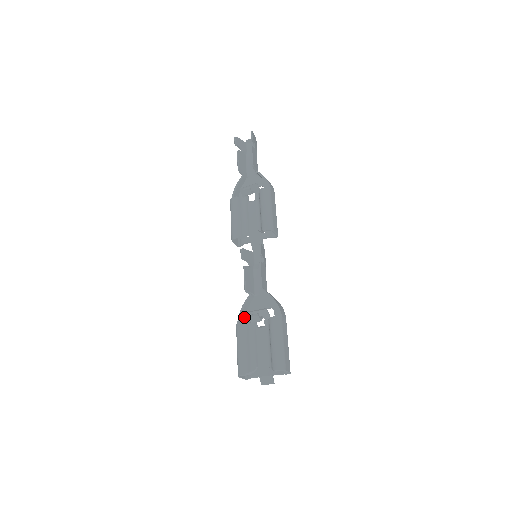
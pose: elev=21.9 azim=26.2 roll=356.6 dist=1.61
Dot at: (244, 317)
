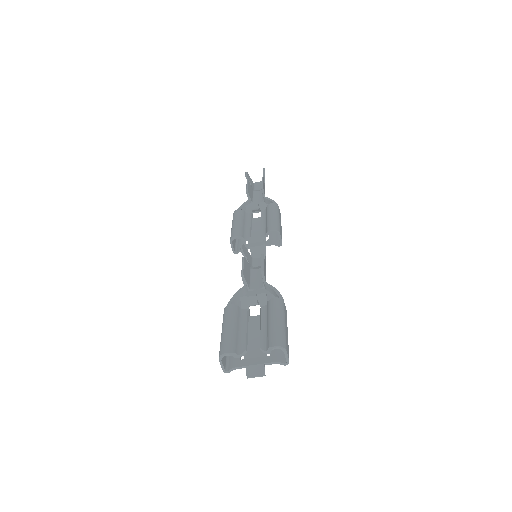
Dot at: occluded
